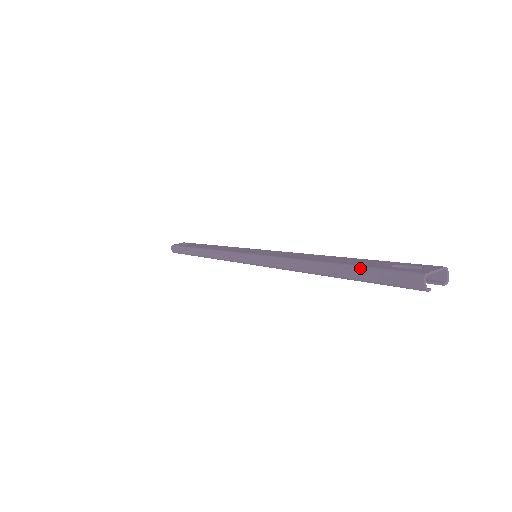
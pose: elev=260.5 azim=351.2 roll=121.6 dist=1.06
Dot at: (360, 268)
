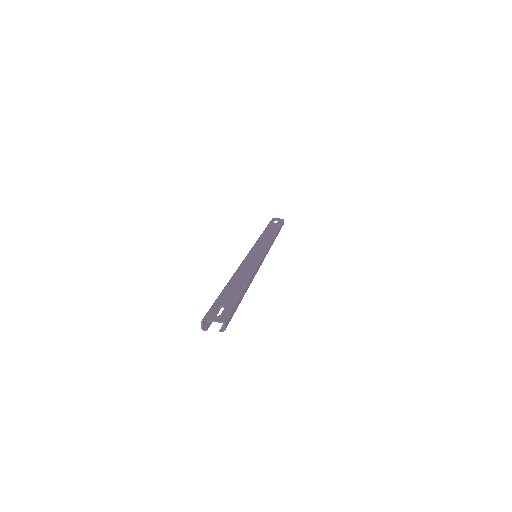
Dot at: (217, 298)
